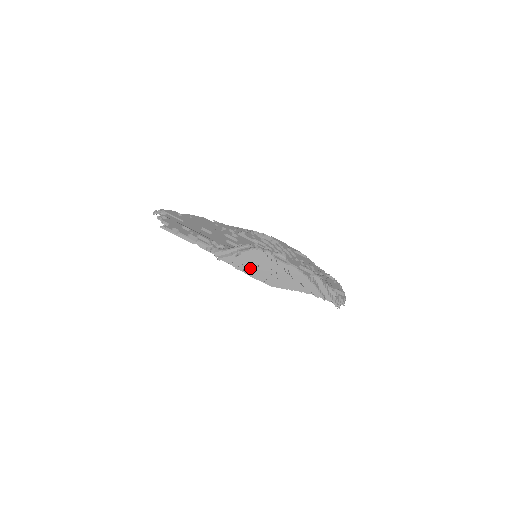
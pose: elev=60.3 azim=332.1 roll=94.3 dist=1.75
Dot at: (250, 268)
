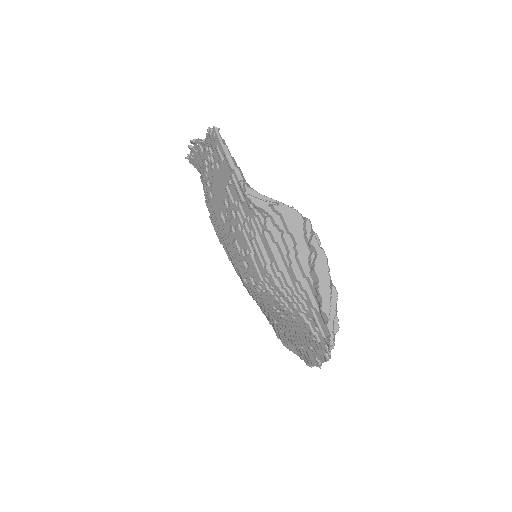
Dot at: (268, 234)
